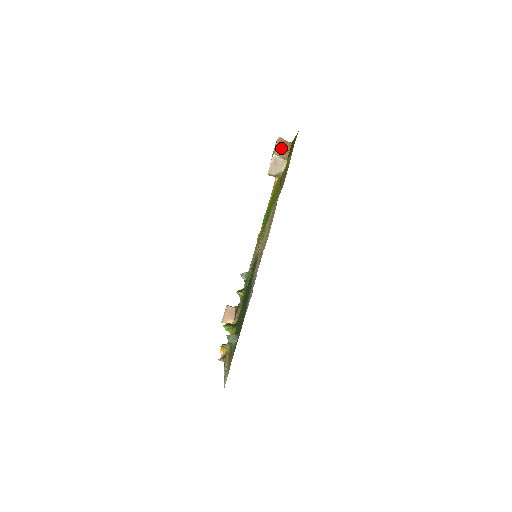
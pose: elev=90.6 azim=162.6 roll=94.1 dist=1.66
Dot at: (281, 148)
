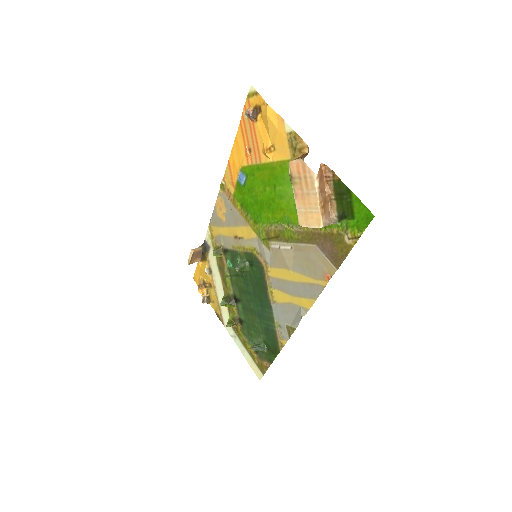
Dot at: (324, 199)
